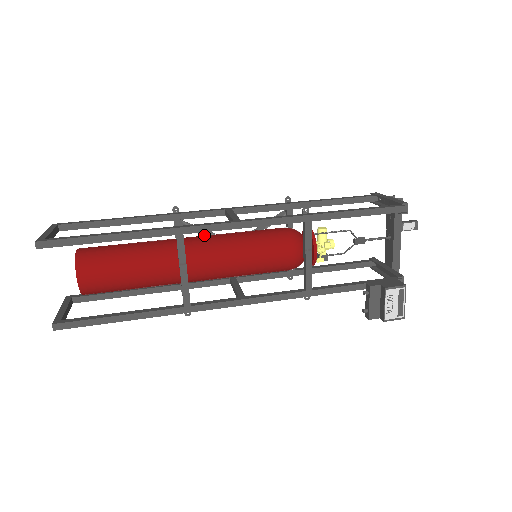
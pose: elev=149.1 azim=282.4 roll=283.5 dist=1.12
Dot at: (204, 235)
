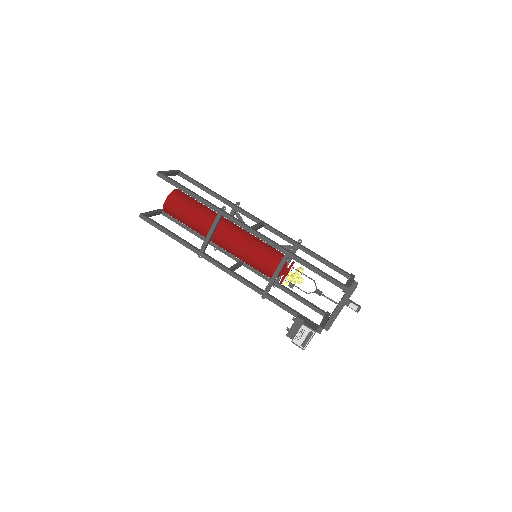
Dot at: occluded
